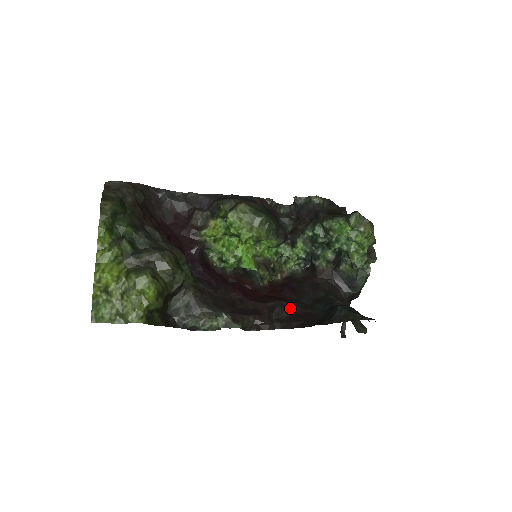
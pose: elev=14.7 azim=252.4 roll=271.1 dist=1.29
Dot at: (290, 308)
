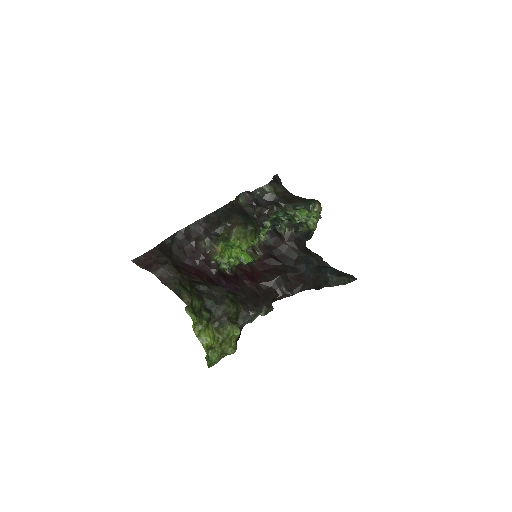
Dot at: (287, 276)
